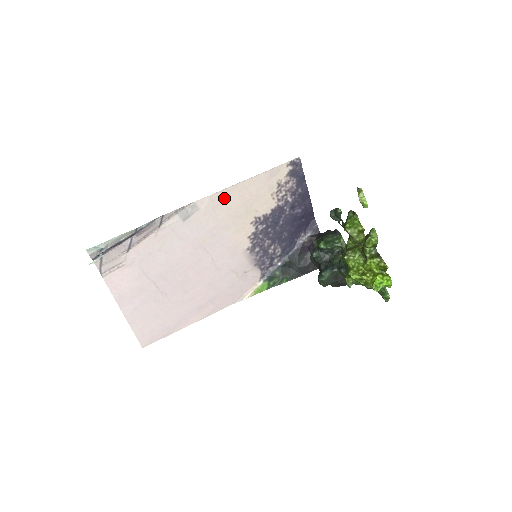
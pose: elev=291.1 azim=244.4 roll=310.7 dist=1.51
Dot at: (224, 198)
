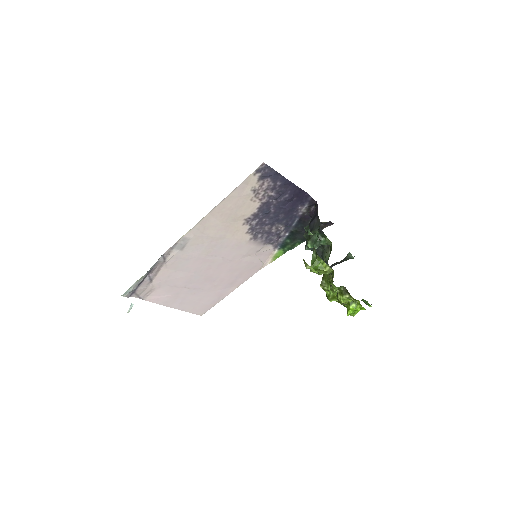
Dot at: (207, 223)
